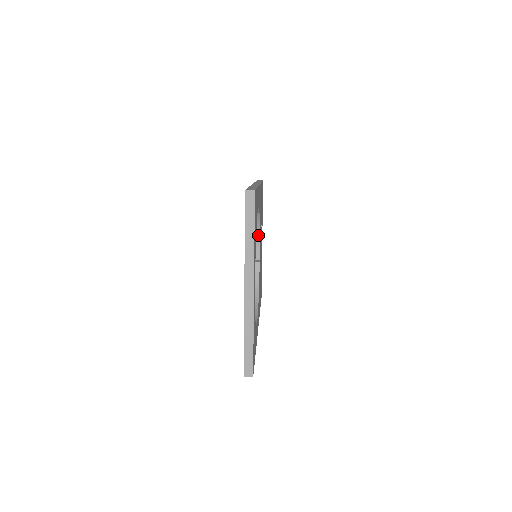
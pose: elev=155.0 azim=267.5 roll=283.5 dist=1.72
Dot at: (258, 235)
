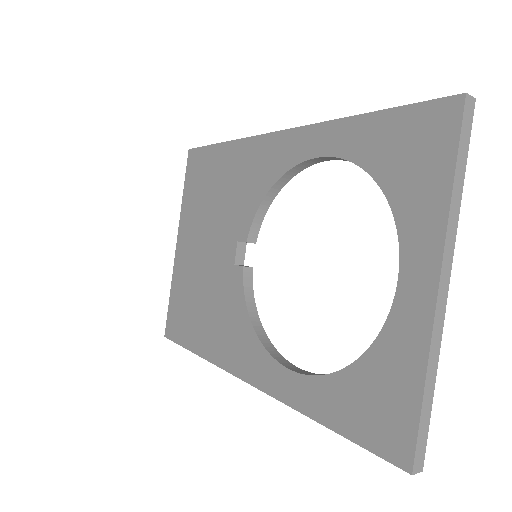
Dot at: (260, 221)
